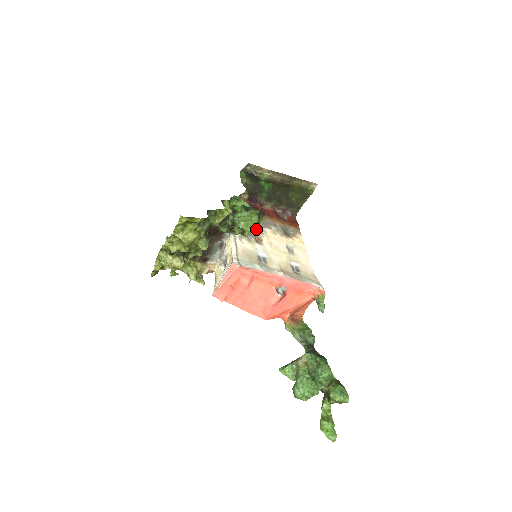
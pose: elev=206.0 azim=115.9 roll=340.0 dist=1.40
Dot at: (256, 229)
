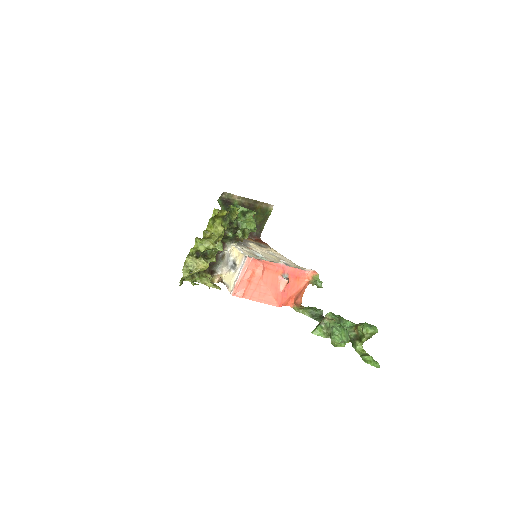
Dot at: (256, 228)
